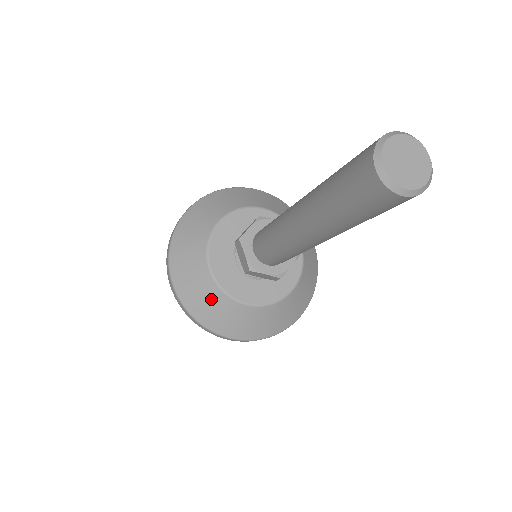
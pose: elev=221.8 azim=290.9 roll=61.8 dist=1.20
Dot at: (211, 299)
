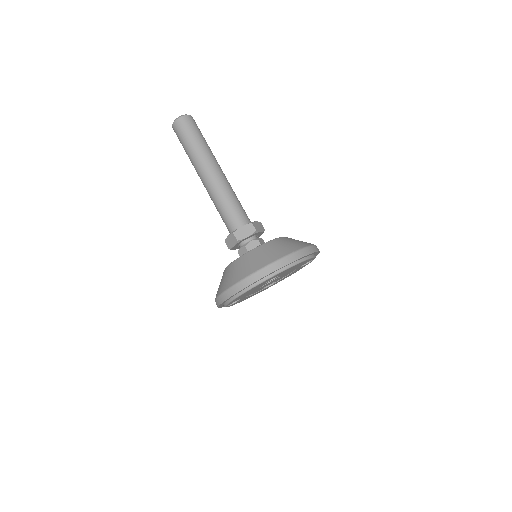
Dot at: (237, 267)
